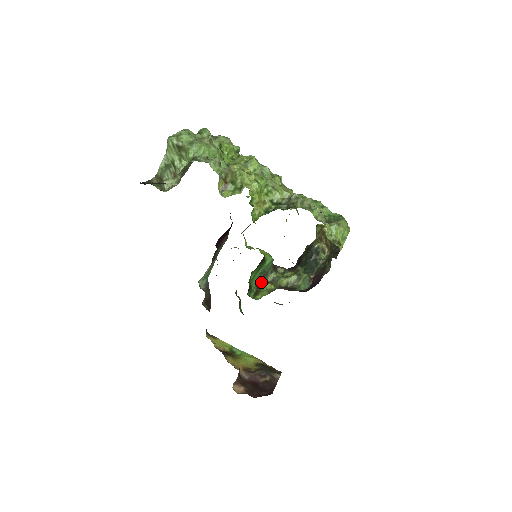
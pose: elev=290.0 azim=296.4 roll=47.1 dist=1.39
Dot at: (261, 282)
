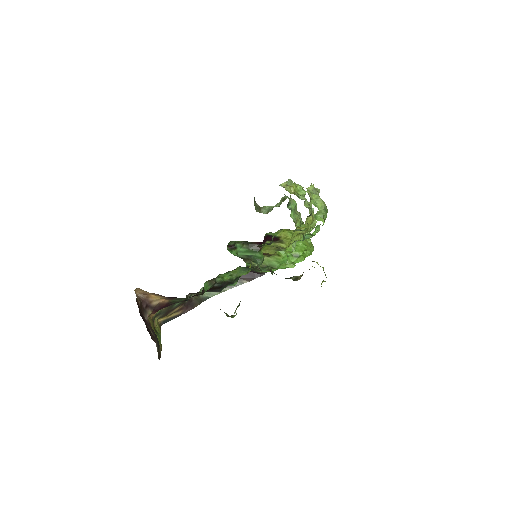
Dot at: (241, 258)
